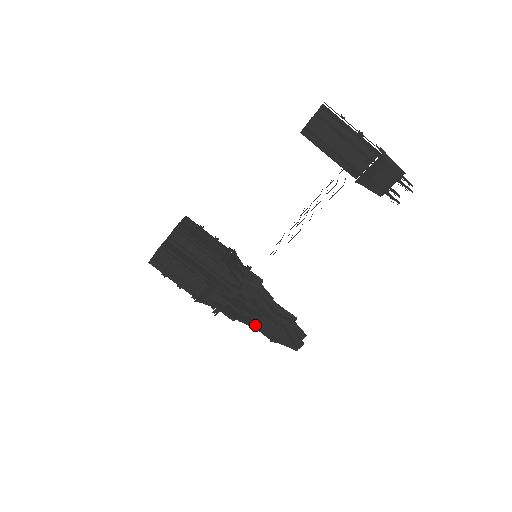
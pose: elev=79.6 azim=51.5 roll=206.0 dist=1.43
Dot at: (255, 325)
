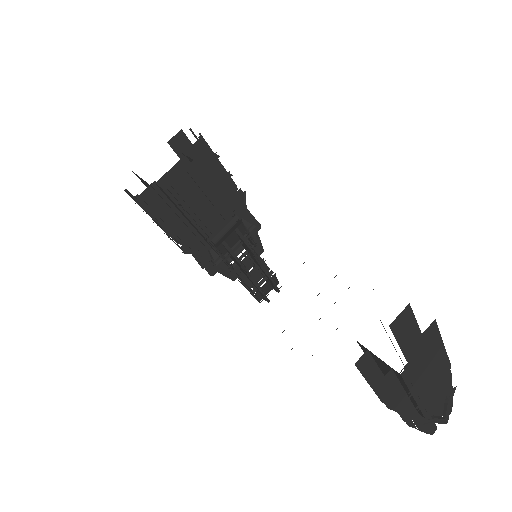
Dot at: occluded
